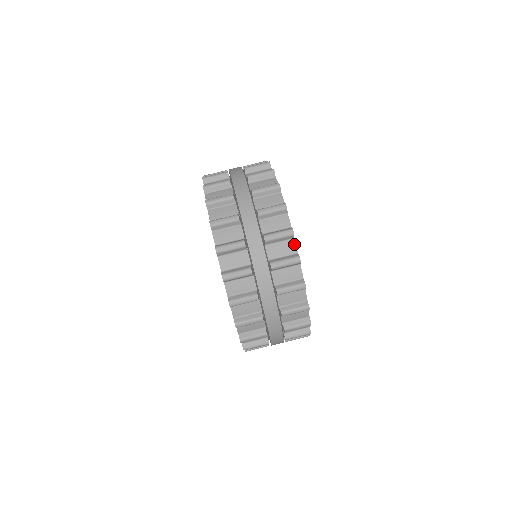
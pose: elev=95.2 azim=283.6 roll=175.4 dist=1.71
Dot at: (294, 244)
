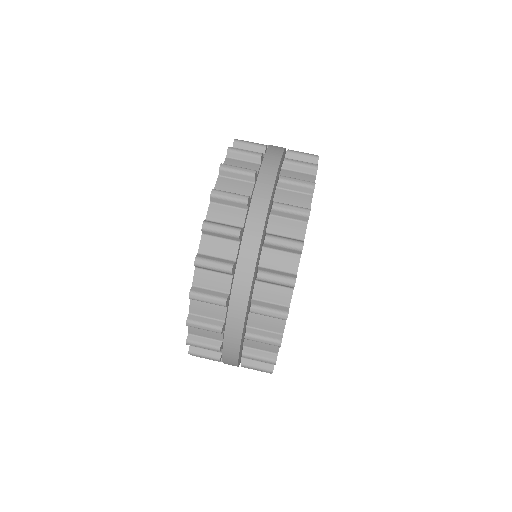
Dot at: (290, 295)
